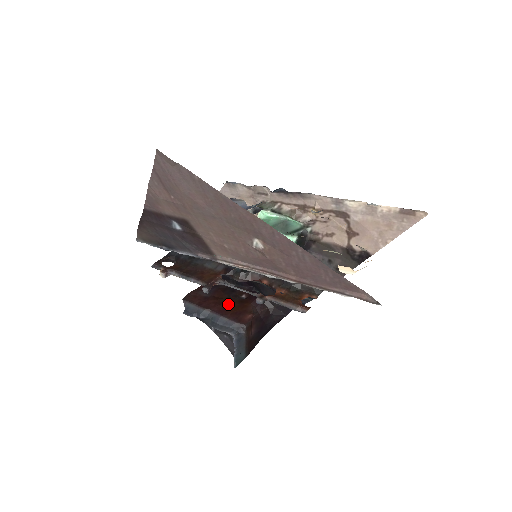
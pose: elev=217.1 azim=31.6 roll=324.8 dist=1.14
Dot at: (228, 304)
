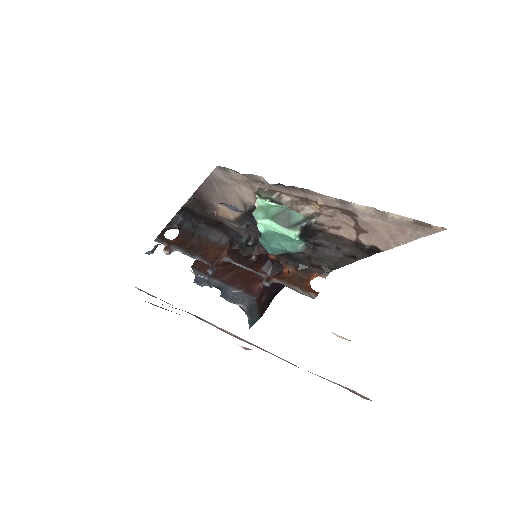
Dot at: (237, 271)
